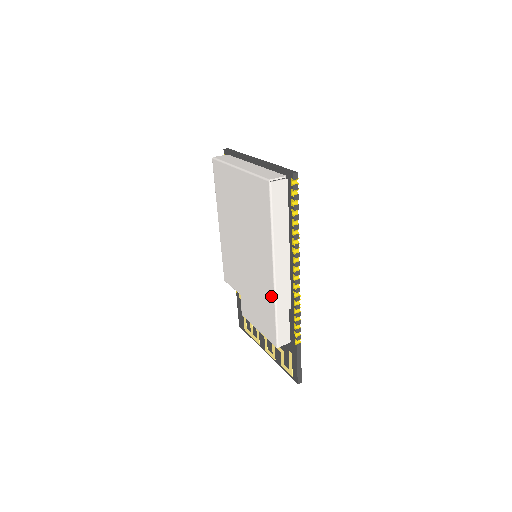
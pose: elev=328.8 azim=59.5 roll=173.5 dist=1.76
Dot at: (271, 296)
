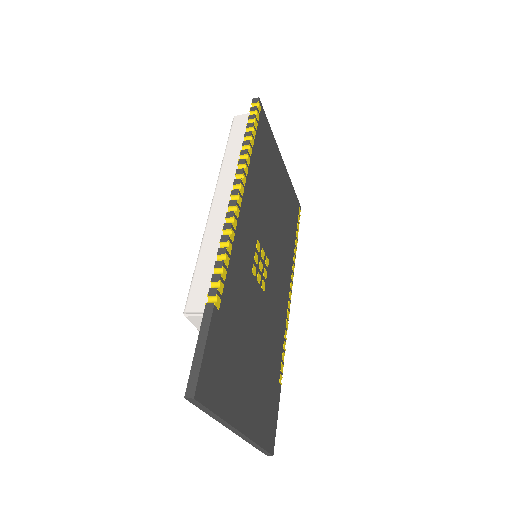
Dot at: occluded
